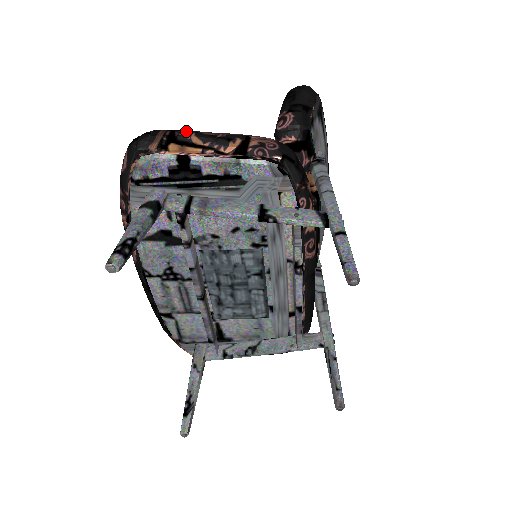
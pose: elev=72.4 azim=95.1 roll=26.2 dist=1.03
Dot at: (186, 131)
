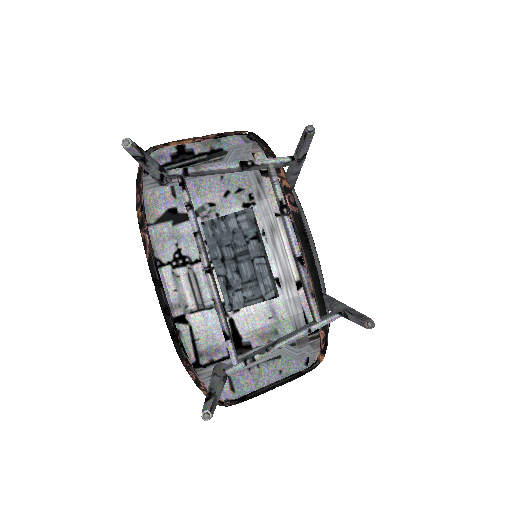
Dot at: occluded
